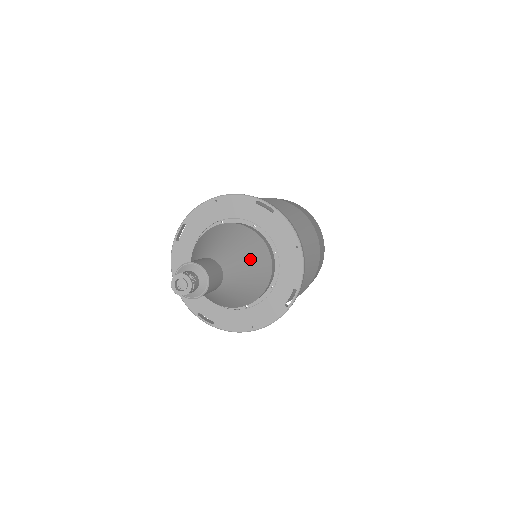
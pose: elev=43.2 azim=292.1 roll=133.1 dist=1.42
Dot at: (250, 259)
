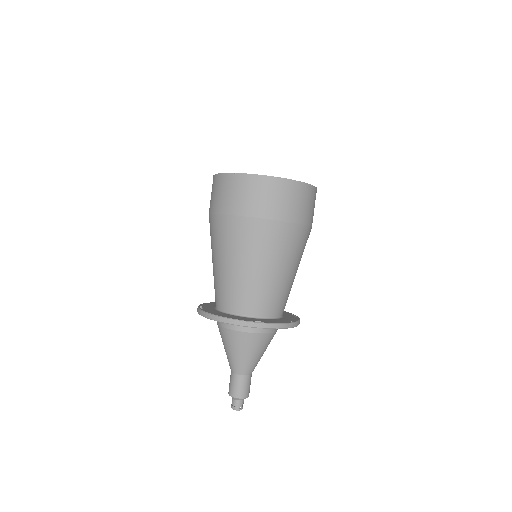
Dot at: (262, 352)
